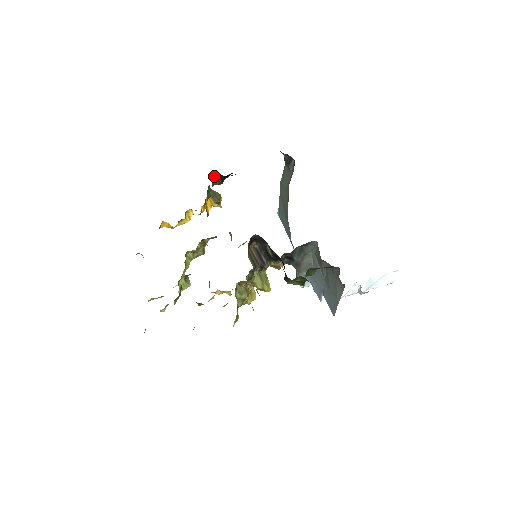
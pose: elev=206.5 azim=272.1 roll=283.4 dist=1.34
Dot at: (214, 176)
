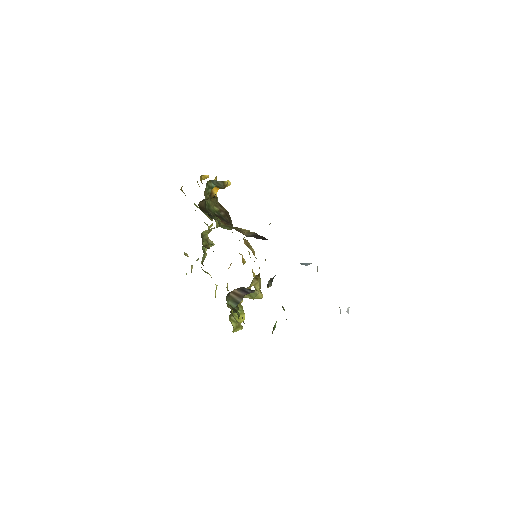
Dot at: occluded
